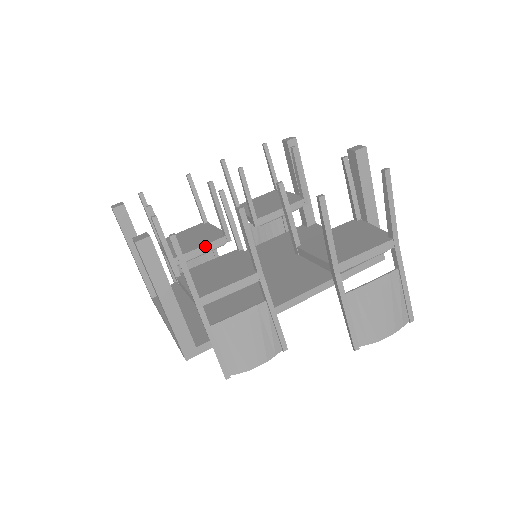
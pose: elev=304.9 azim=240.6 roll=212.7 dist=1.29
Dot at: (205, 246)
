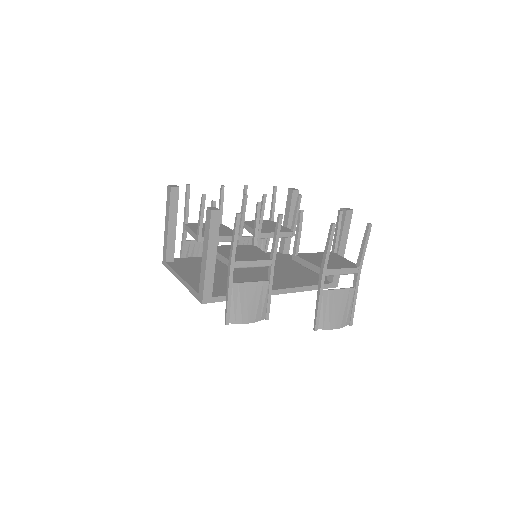
Dot at: (224, 237)
